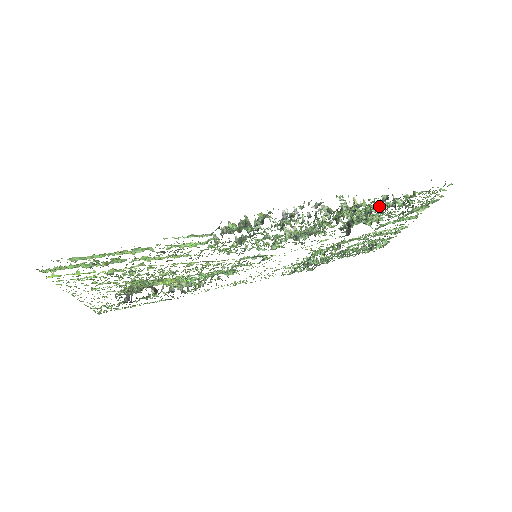
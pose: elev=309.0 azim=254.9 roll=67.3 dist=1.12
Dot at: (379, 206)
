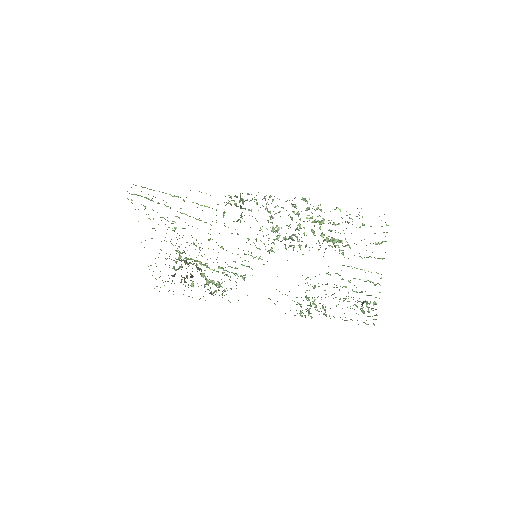
Dot at: (339, 223)
